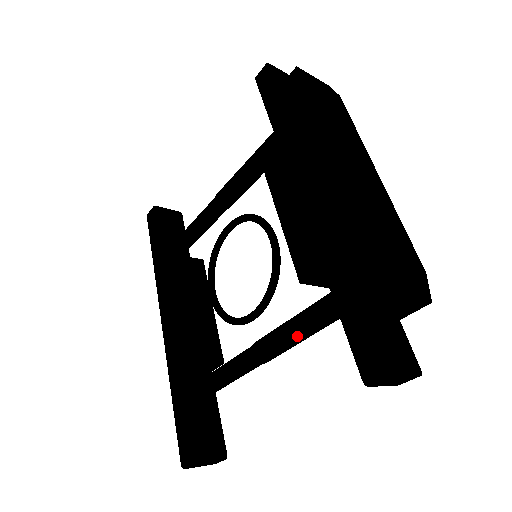
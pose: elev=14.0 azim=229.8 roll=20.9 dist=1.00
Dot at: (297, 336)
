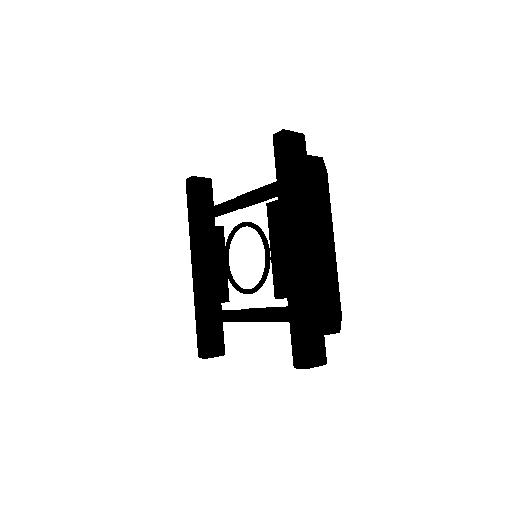
Dot at: (270, 320)
